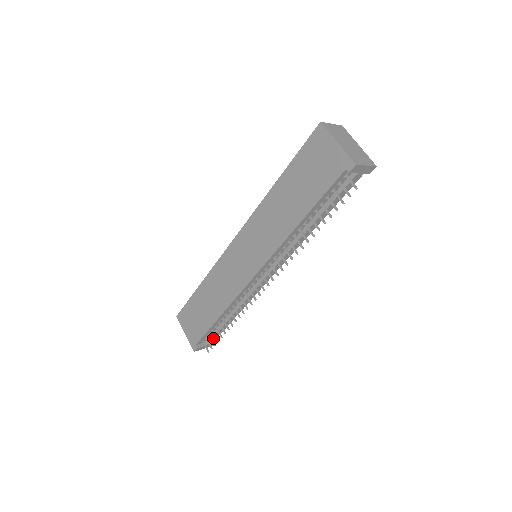
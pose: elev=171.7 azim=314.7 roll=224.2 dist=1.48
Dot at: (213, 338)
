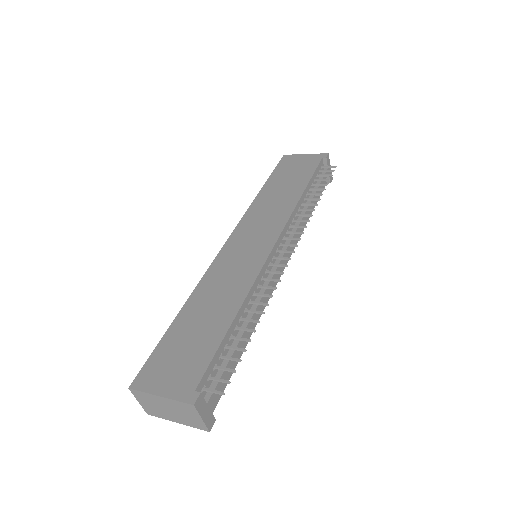
Dot at: (218, 385)
